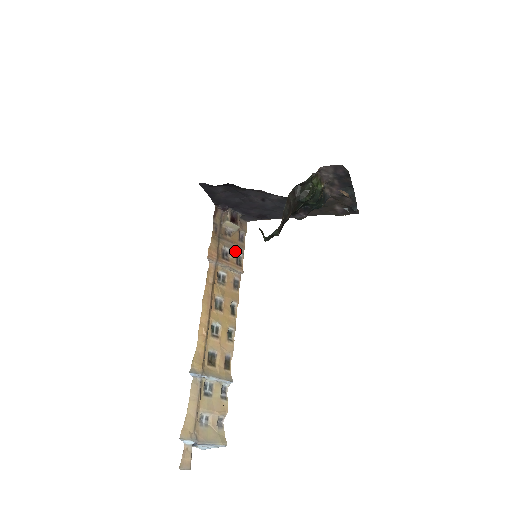
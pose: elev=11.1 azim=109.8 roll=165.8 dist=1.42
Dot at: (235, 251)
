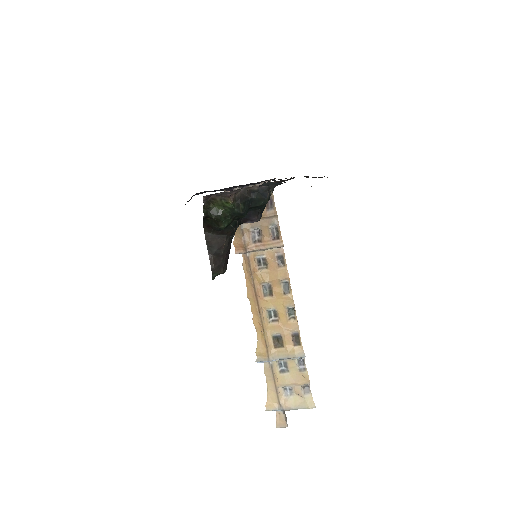
Dot at: (266, 226)
